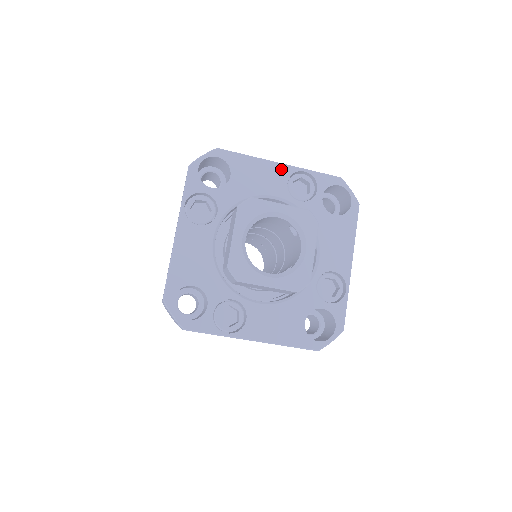
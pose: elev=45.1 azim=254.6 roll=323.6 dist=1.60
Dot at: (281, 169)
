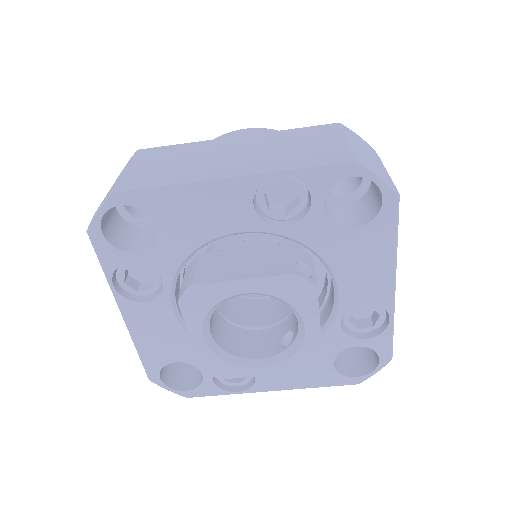
Dot at: (234, 186)
